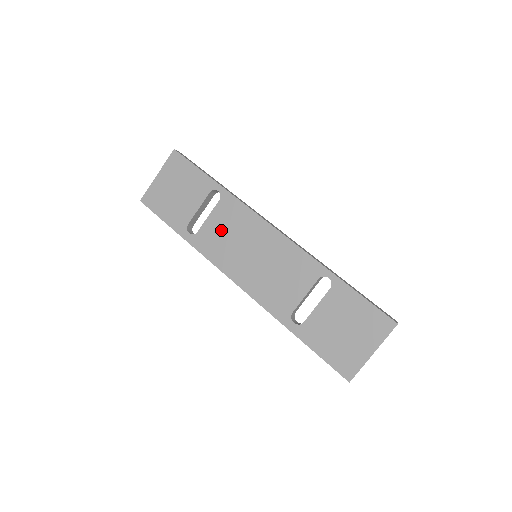
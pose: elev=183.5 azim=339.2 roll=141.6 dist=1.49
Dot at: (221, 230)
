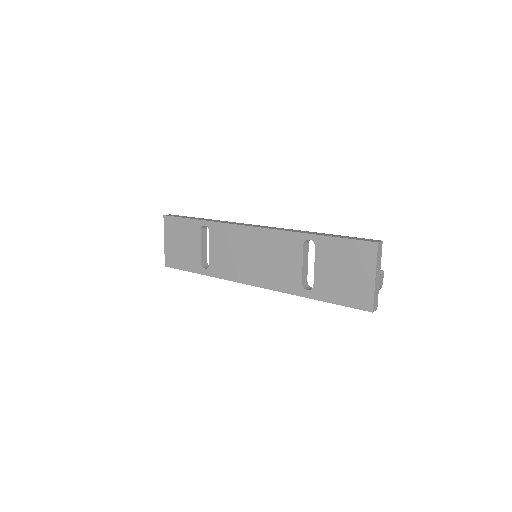
Dot at: (222, 253)
